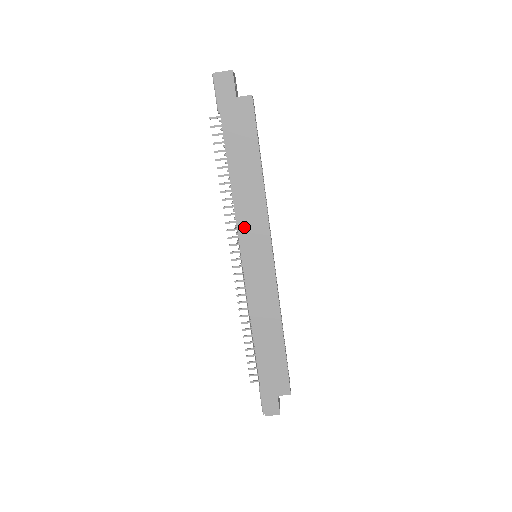
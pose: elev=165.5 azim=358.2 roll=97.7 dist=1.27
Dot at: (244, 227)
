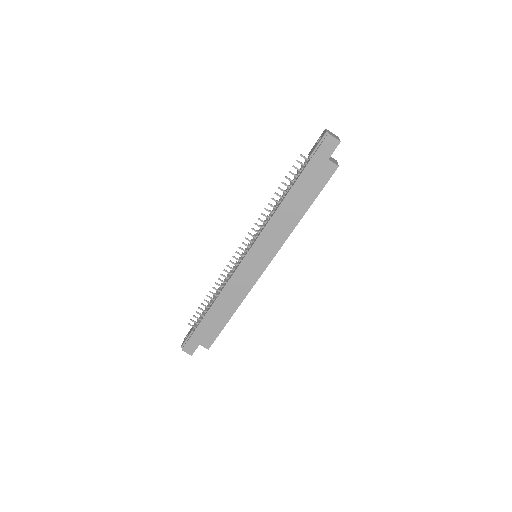
Dot at: (265, 237)
